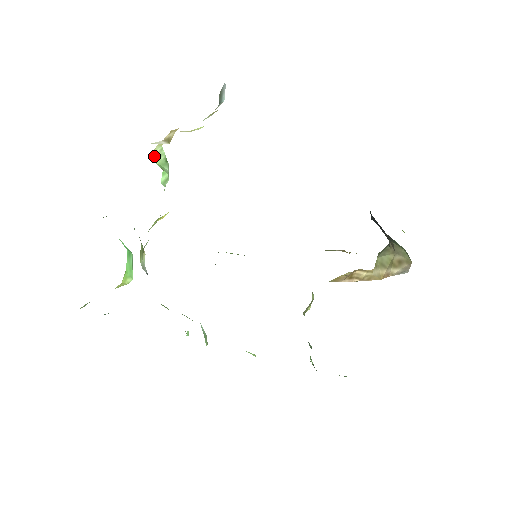
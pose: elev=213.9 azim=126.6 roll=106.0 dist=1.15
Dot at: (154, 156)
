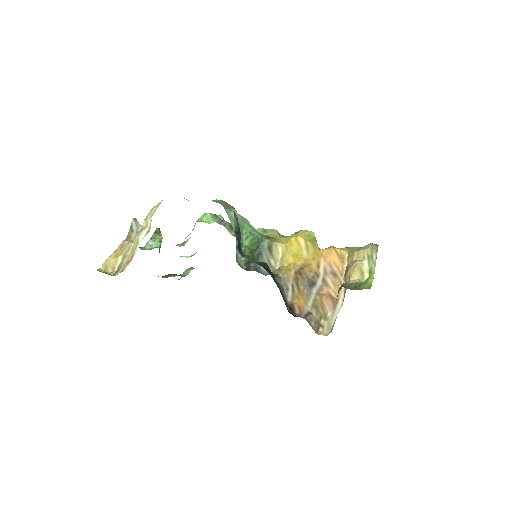
Dot at: occluded
